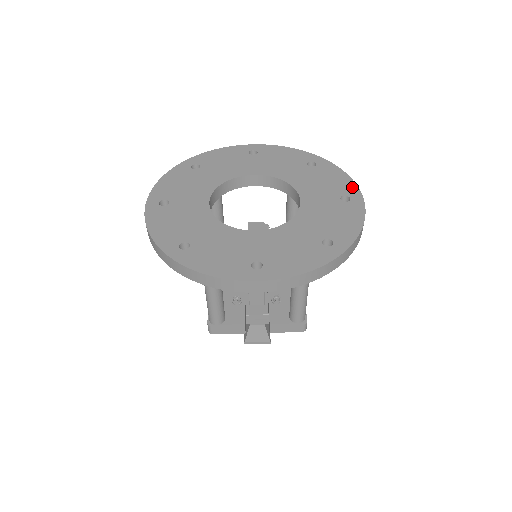
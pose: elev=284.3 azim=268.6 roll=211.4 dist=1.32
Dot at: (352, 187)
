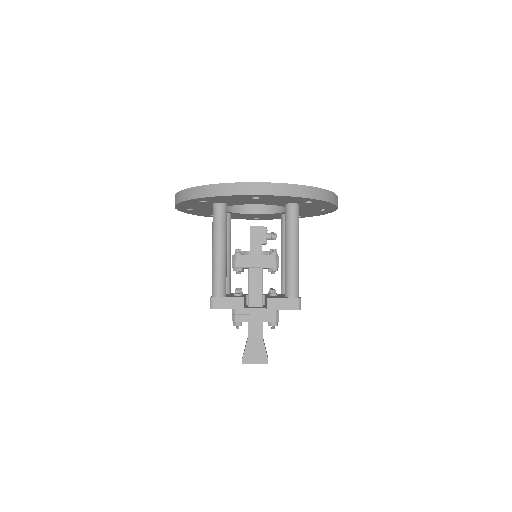
Dot at: occluded
